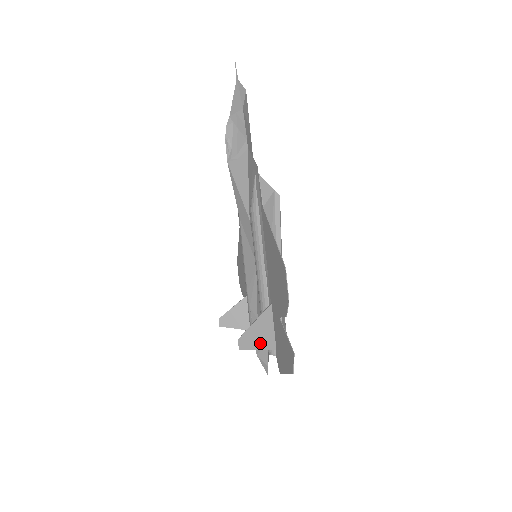
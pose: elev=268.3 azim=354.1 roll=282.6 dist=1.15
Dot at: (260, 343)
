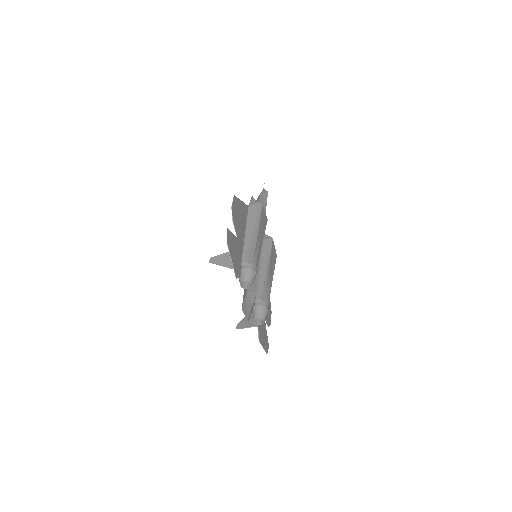
Dot at: (227, 263)
